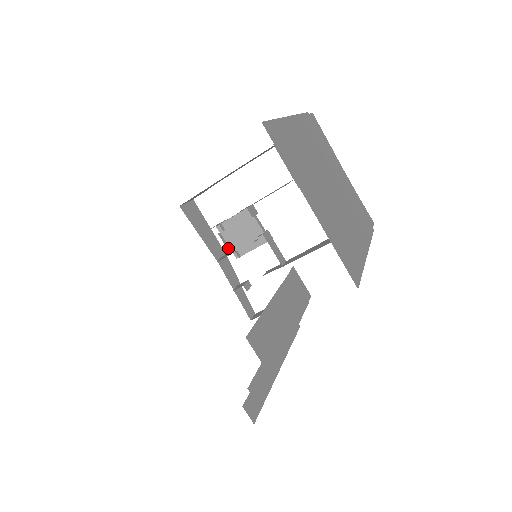
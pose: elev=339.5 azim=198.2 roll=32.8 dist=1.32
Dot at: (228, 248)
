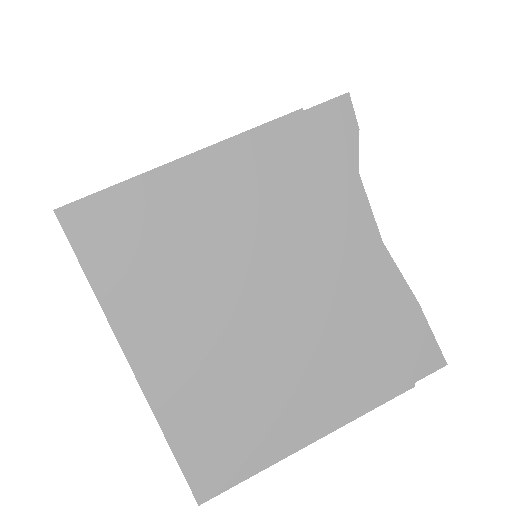
Dot at: occluded
